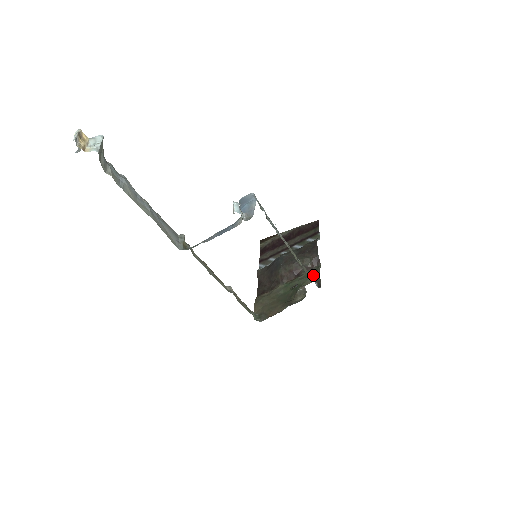
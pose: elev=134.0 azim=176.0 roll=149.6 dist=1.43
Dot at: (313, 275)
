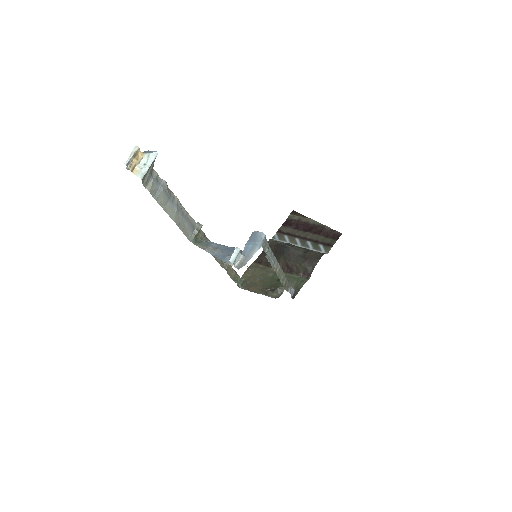
Dot at: (297, 283)
